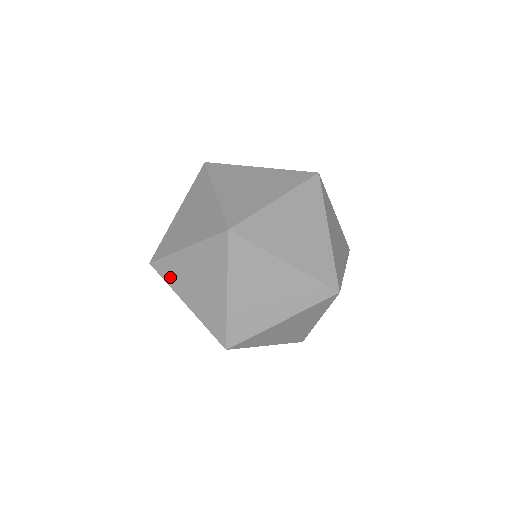
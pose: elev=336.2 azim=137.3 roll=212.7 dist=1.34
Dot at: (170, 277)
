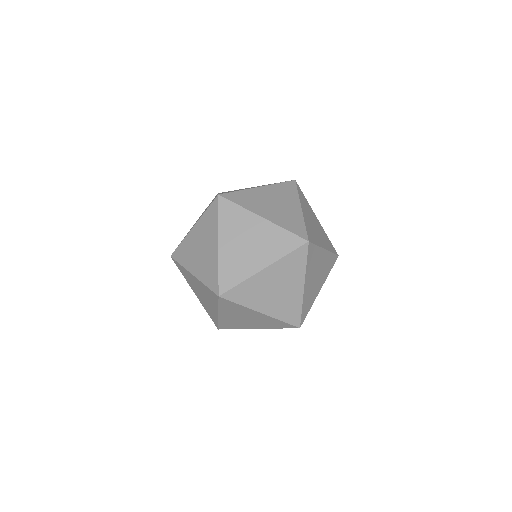
Dot at: (244, 298)
